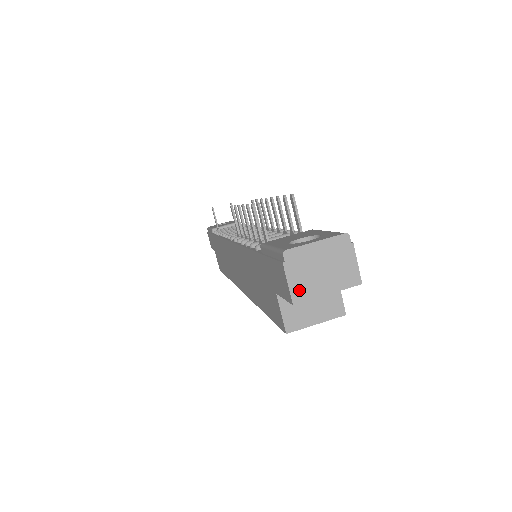
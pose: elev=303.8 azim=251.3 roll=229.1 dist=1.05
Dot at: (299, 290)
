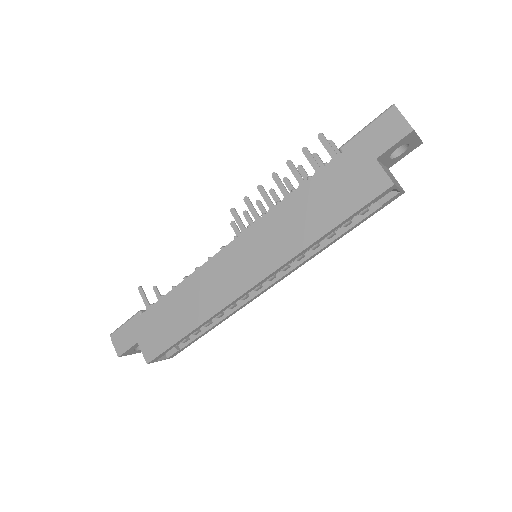
Dot at: (410, 125)
